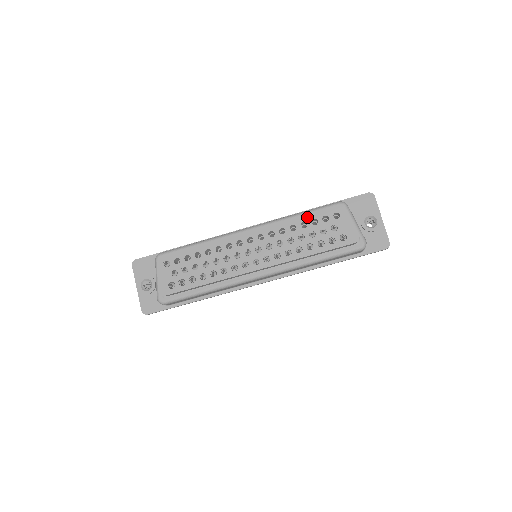
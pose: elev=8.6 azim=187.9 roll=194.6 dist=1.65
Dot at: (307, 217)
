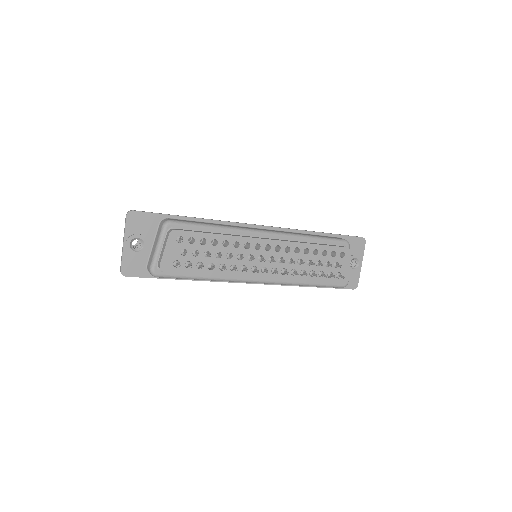
Dot at: (321, 246)
